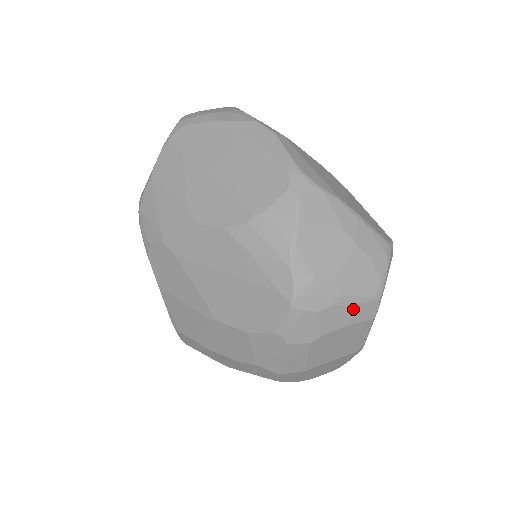
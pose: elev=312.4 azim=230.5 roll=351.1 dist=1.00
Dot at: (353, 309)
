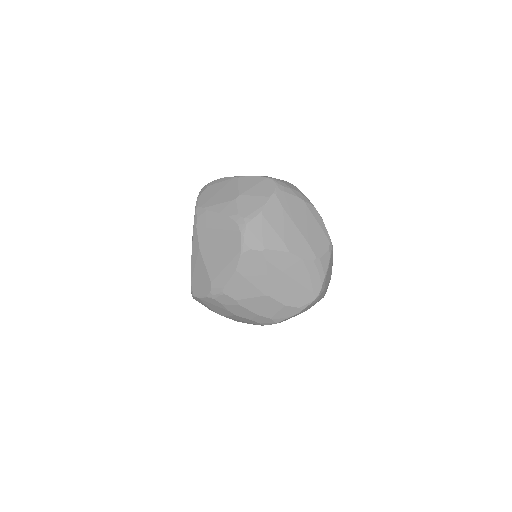
Dot at: occluded
